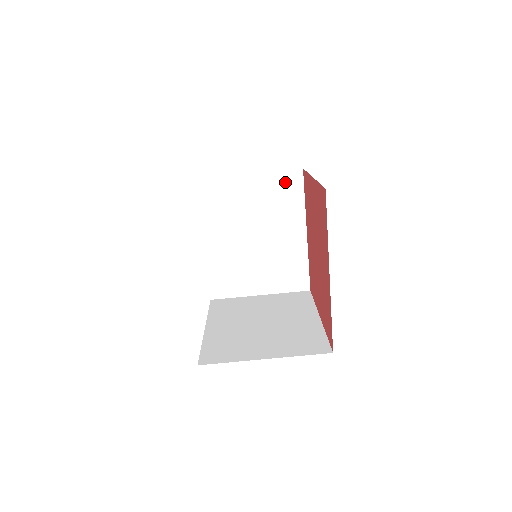
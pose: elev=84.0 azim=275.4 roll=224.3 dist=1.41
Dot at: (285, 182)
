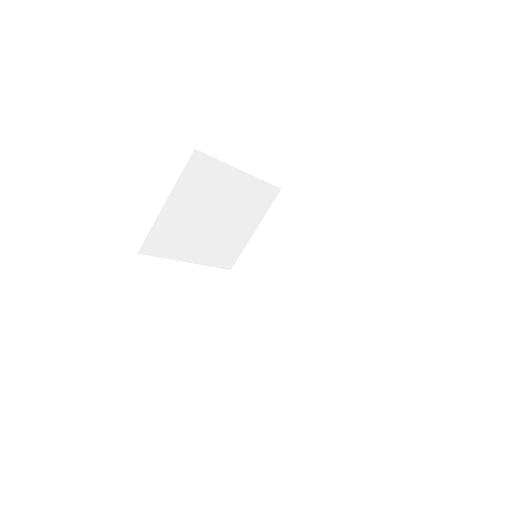
Dot at: (194, 172)
